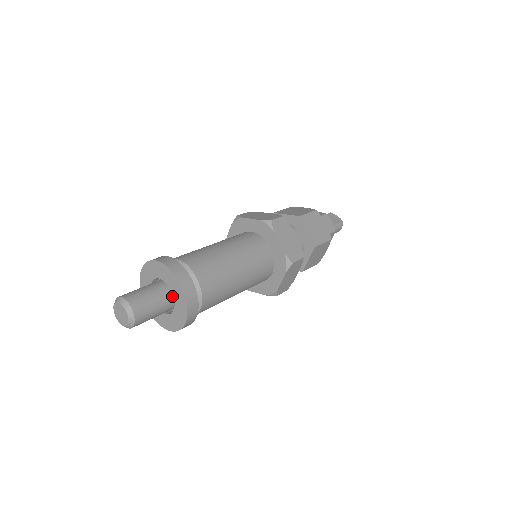
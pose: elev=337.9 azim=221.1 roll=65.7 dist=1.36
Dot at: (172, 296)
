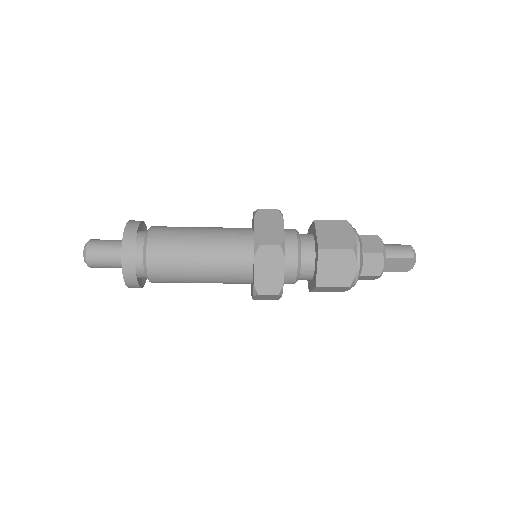
Dot at: occluded
